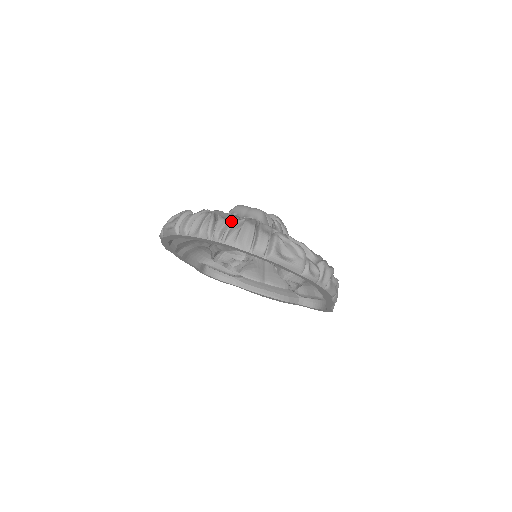
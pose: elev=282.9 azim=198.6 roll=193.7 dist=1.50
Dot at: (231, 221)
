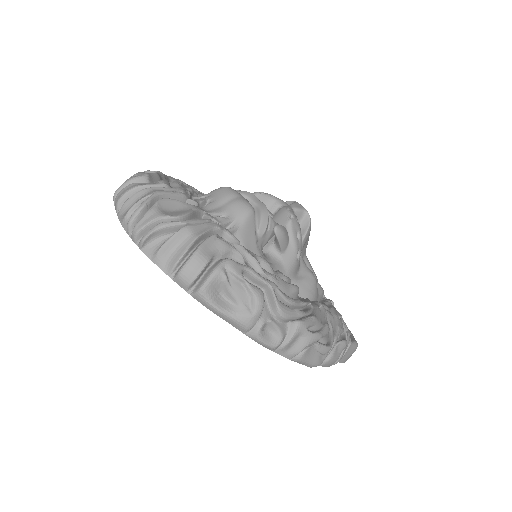
Dot at: (165, 219)
